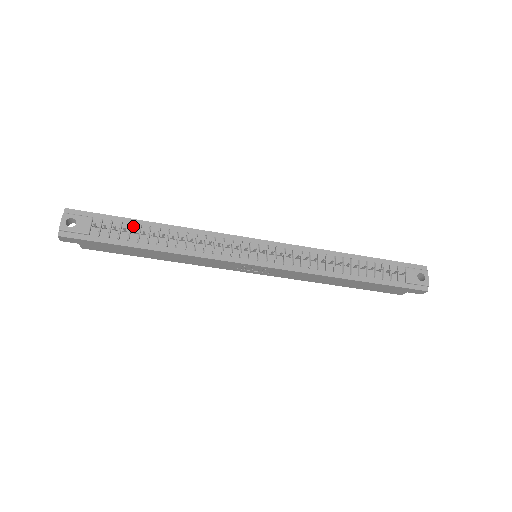
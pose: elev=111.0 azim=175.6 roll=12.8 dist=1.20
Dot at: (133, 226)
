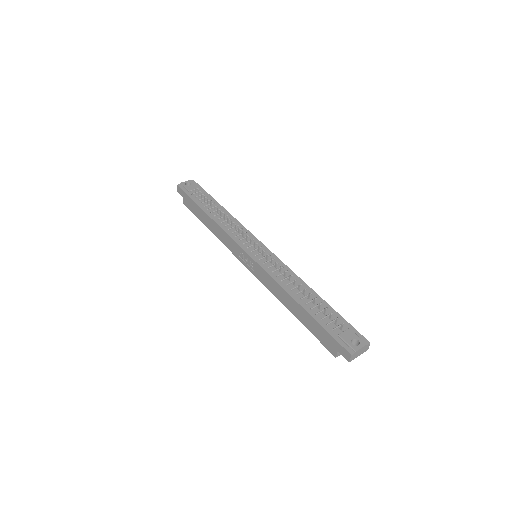
Dot at: (211, 201)
